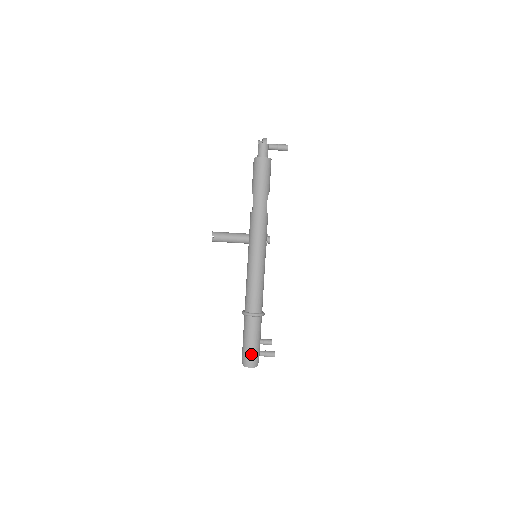
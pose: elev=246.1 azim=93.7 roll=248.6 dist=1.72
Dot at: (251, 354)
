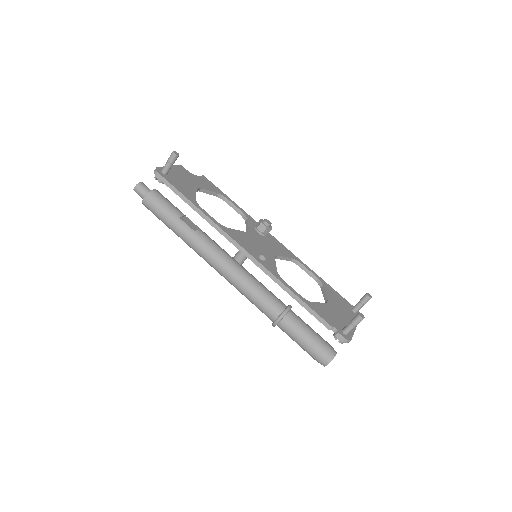
Dot at: (315, 353)
